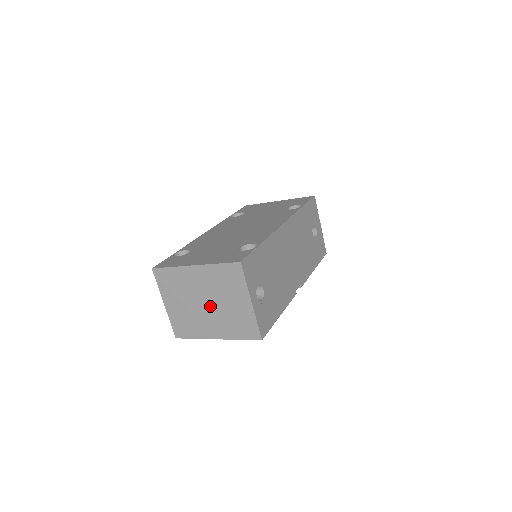
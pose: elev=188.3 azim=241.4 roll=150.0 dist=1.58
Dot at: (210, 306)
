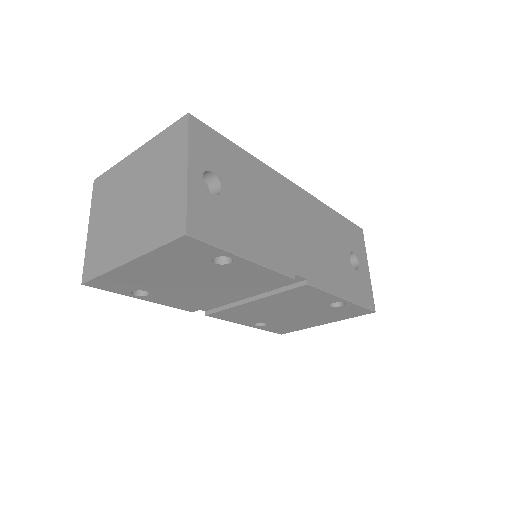
Dot at: (136, 204)
